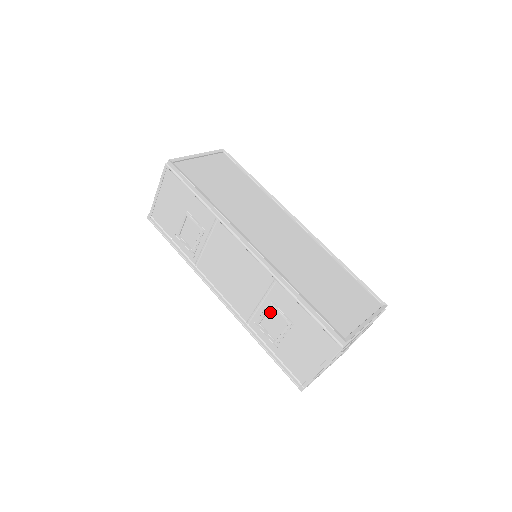
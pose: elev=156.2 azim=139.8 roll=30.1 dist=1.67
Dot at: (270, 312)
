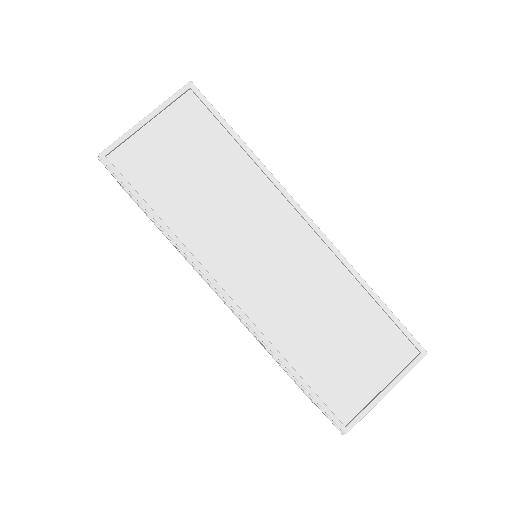
Dot at: occluded
